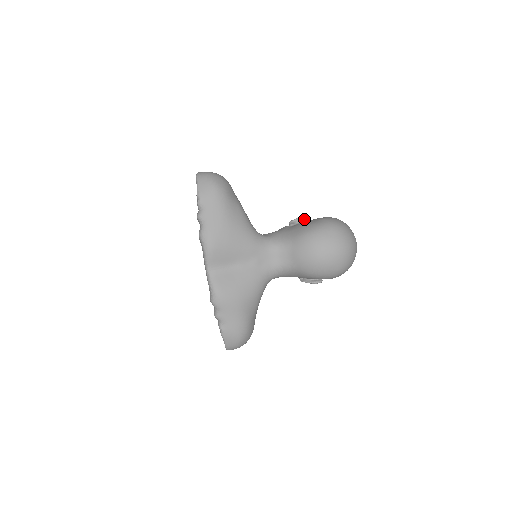
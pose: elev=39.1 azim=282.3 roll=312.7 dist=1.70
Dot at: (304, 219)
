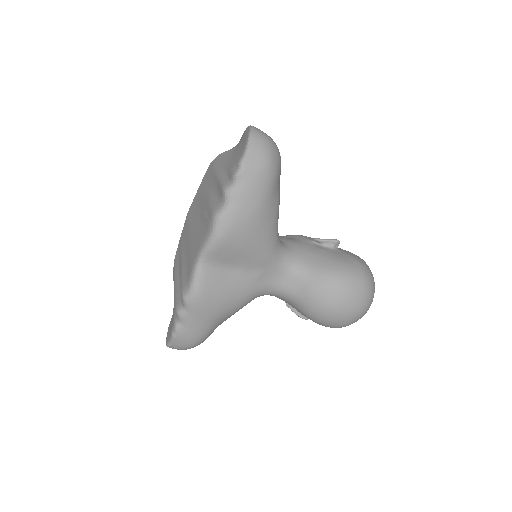
Dot at: (333, 245)
